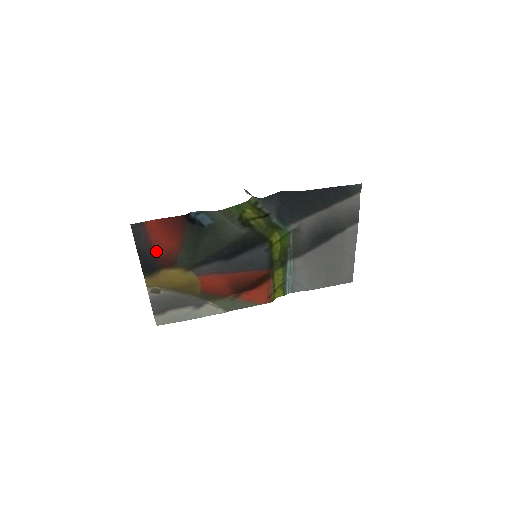
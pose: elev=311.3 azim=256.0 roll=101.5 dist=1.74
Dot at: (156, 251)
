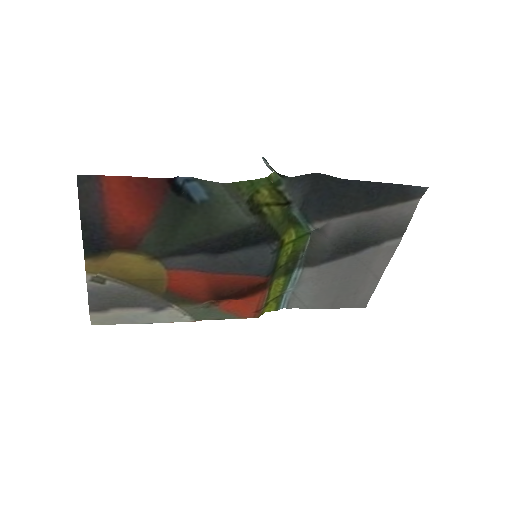
Dot at: (111, 224)
